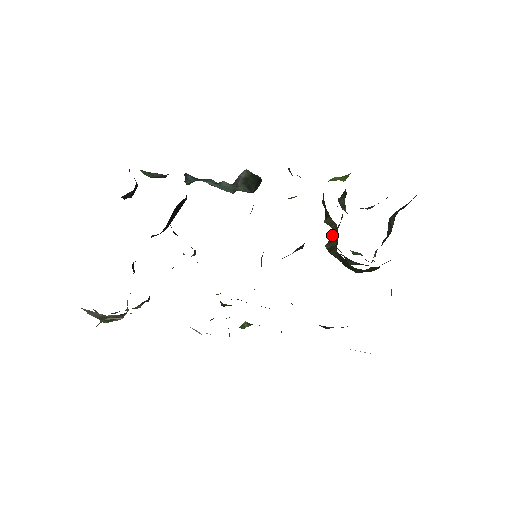
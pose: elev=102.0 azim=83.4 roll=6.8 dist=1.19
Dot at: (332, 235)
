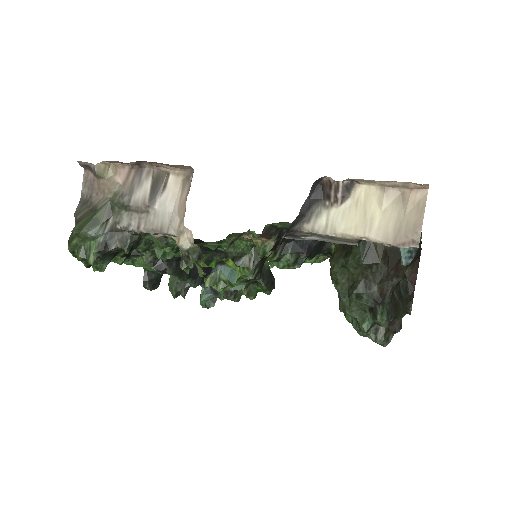
Dot at: occluded
